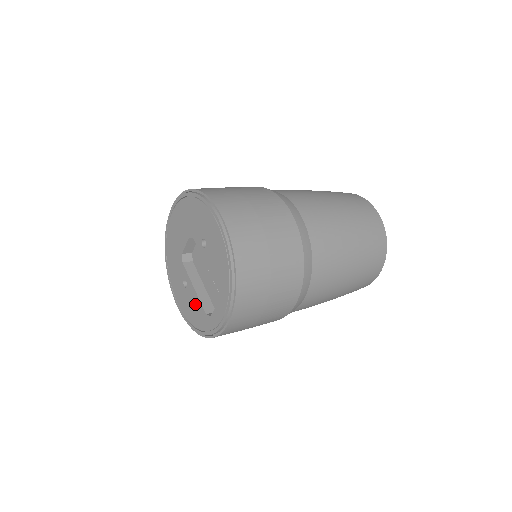
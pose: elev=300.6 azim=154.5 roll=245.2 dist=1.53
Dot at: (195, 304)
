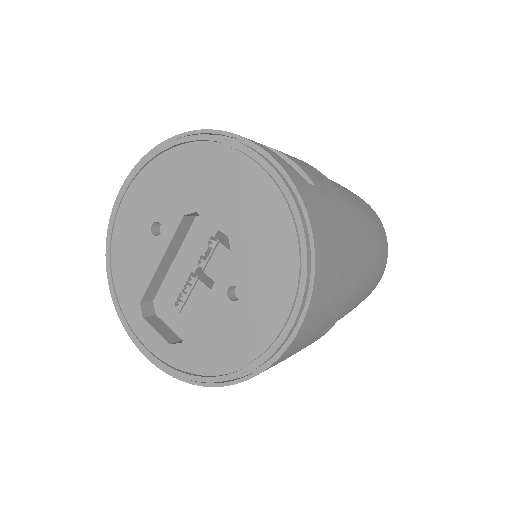
Dot at: (141, 268)
